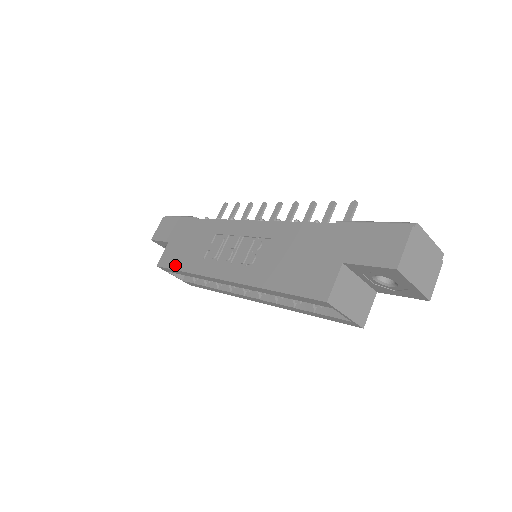
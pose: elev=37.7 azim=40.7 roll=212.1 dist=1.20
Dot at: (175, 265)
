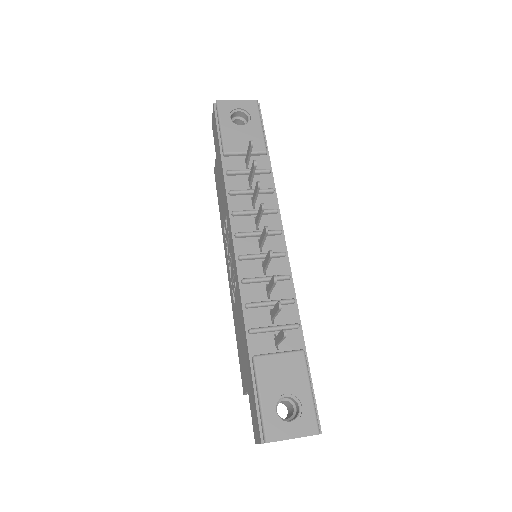
Dot at: (218, 197)
